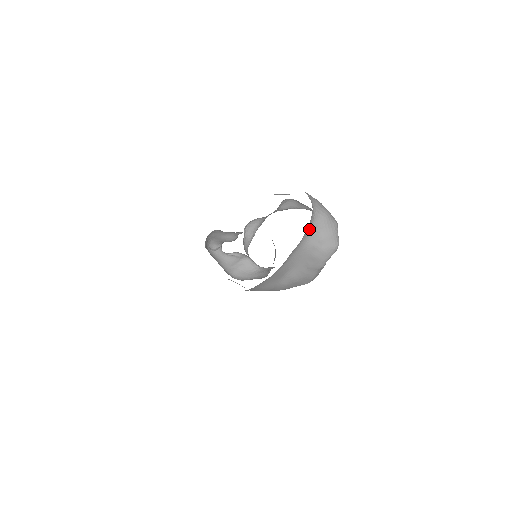
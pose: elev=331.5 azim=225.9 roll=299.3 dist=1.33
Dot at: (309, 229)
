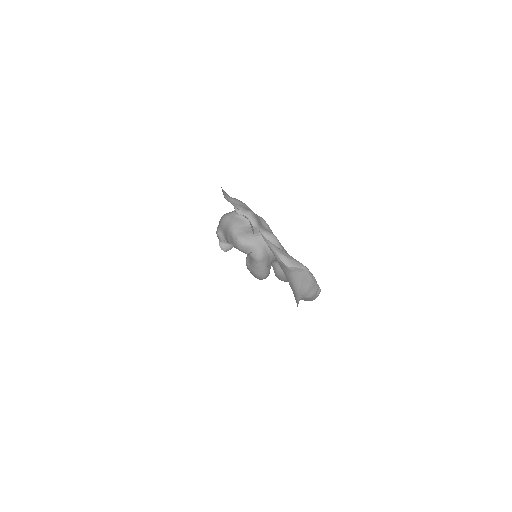
Dot at: occluded
